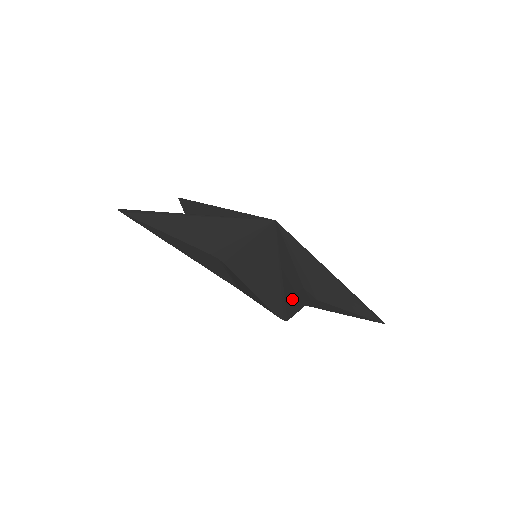
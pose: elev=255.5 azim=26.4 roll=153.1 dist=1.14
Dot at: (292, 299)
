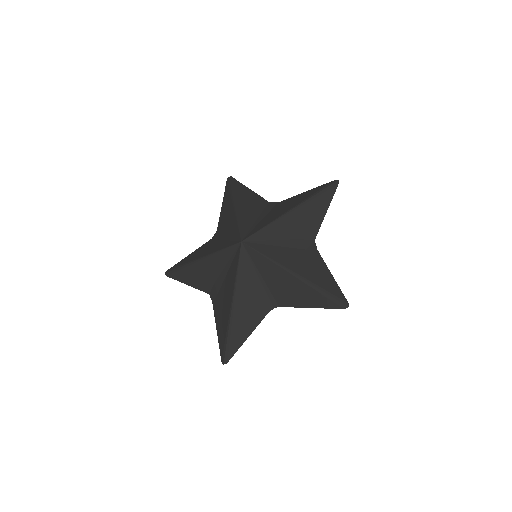
Dot at: (326, 281)
